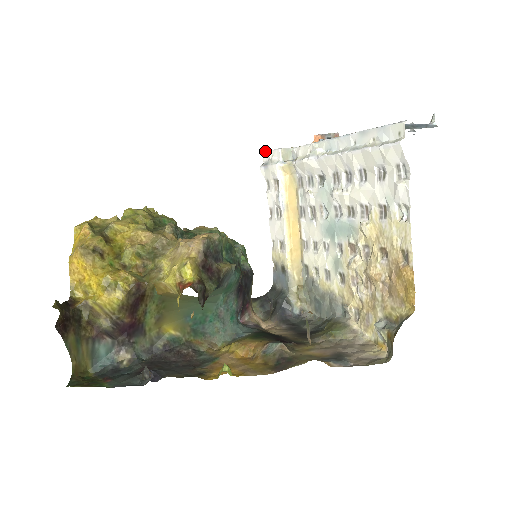
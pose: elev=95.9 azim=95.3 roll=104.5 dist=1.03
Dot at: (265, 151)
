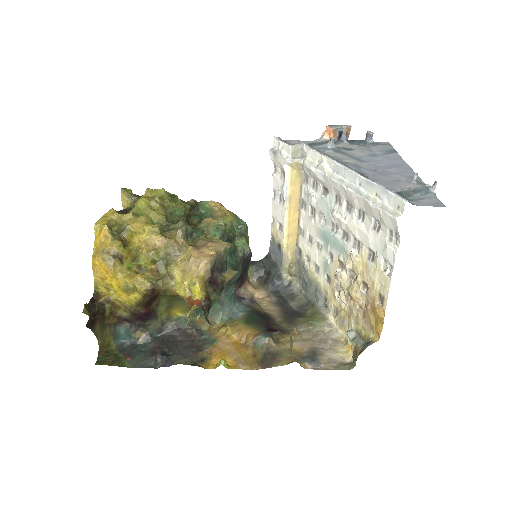
Dot at: (276, 137)
